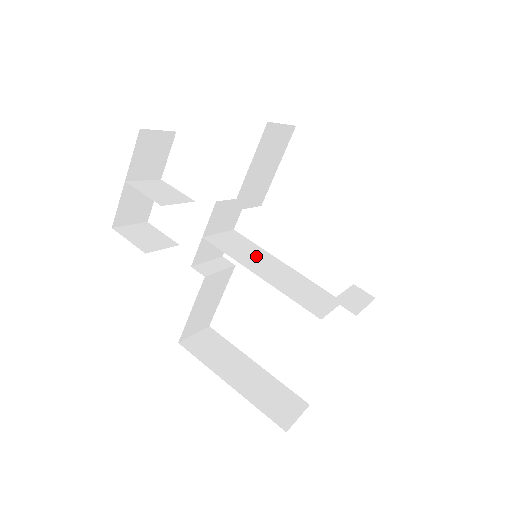
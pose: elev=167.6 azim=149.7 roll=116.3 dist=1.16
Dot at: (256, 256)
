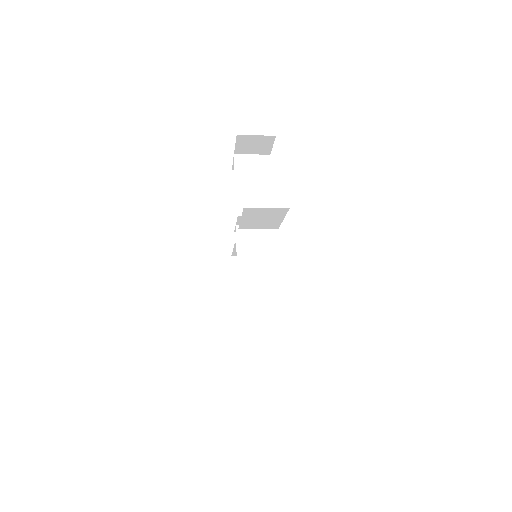
Dot at: (259, 255)
